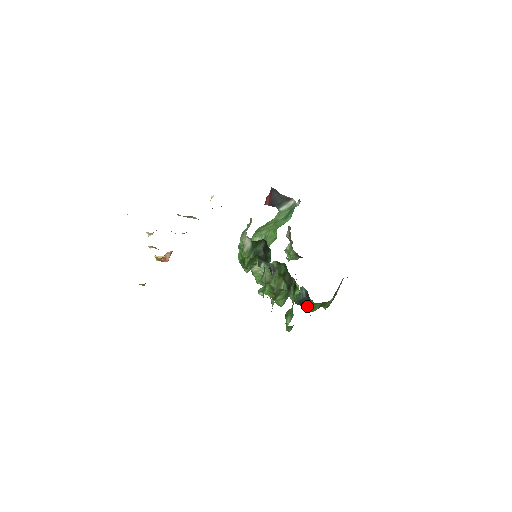
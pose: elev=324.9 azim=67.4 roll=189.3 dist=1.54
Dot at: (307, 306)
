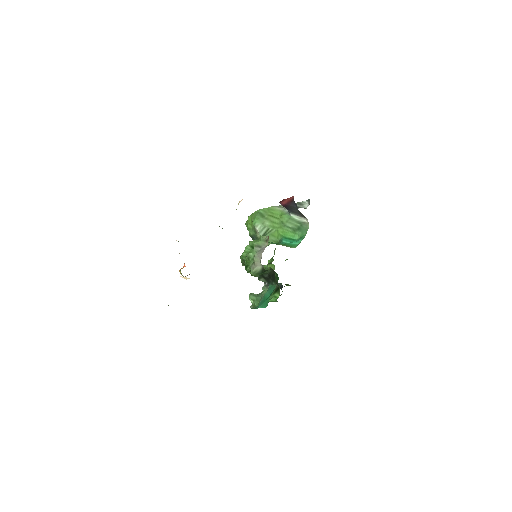
Dot at: occluded
